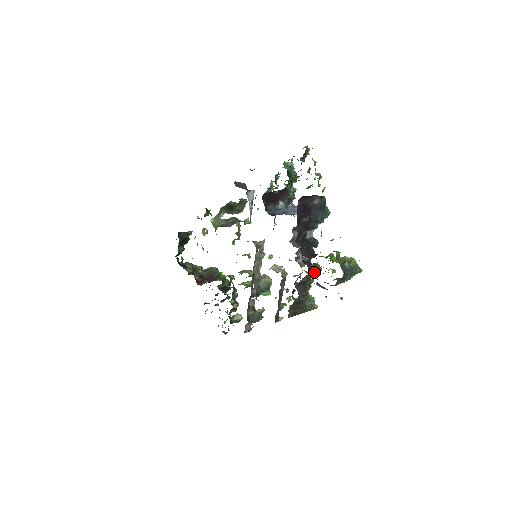
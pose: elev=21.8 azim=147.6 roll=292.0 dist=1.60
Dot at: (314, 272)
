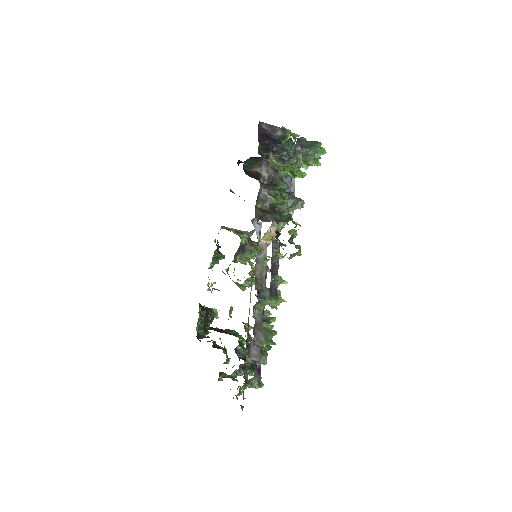
Dot at: (292, 198)
